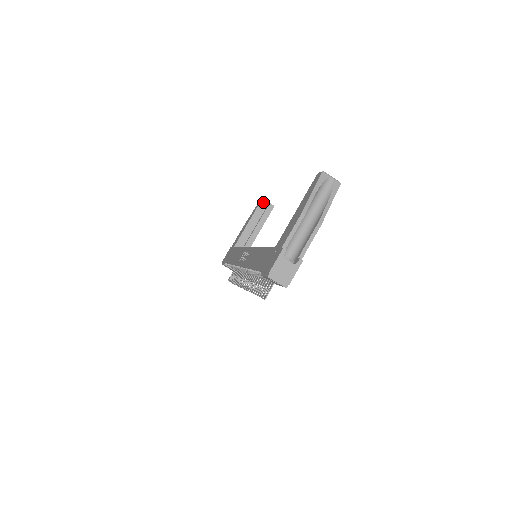
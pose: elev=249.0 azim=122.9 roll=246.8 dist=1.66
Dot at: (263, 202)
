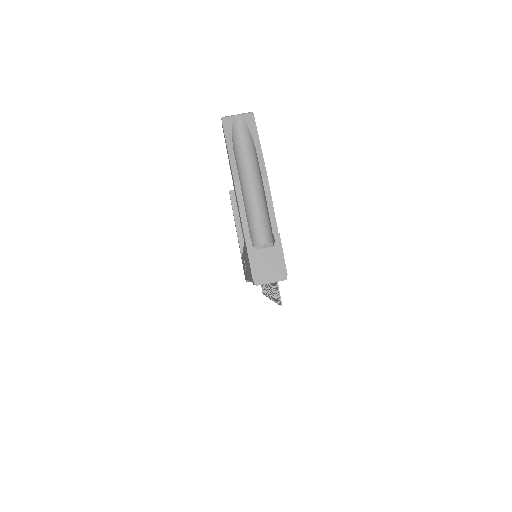
Dot at: (233, 194)
